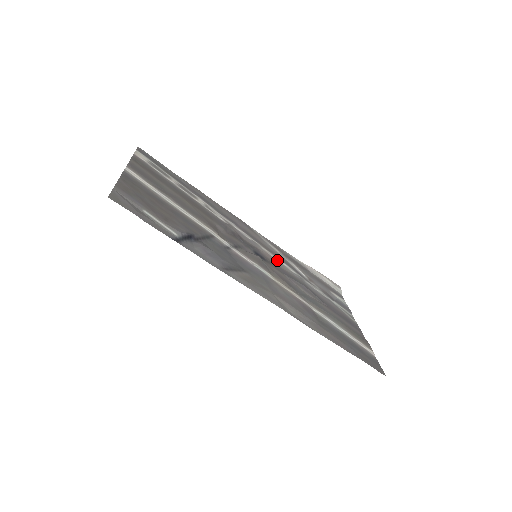
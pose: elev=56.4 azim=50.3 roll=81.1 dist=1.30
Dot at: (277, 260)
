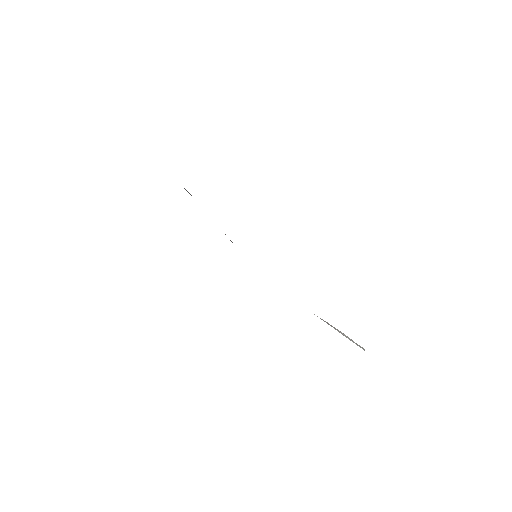
Dot at: occluded
